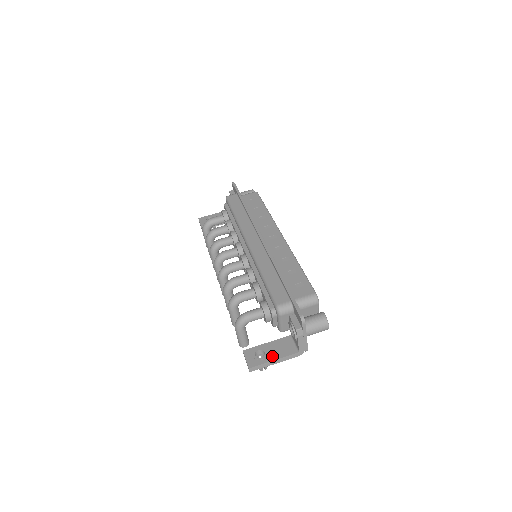
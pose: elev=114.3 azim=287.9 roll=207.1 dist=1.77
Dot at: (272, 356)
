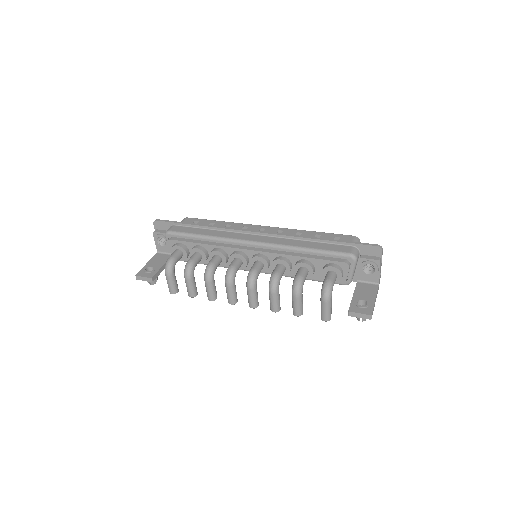
Dot at: (370, 298)
